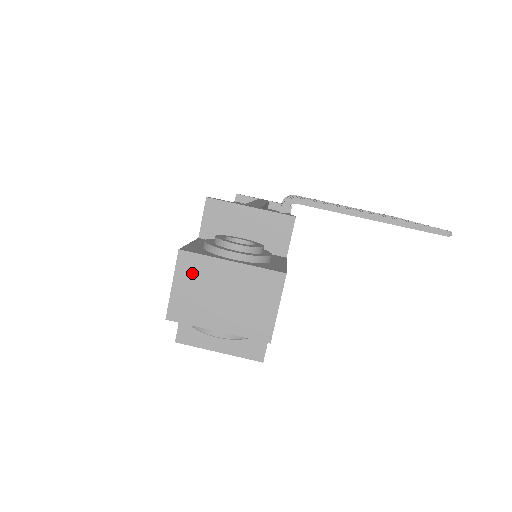
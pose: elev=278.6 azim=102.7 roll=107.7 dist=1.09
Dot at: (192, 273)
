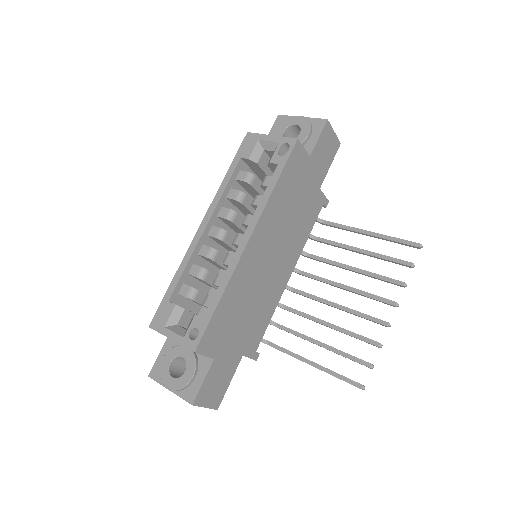
Dot at: occluded
